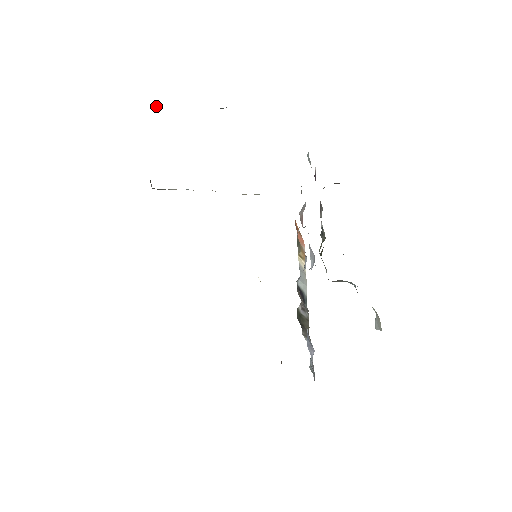
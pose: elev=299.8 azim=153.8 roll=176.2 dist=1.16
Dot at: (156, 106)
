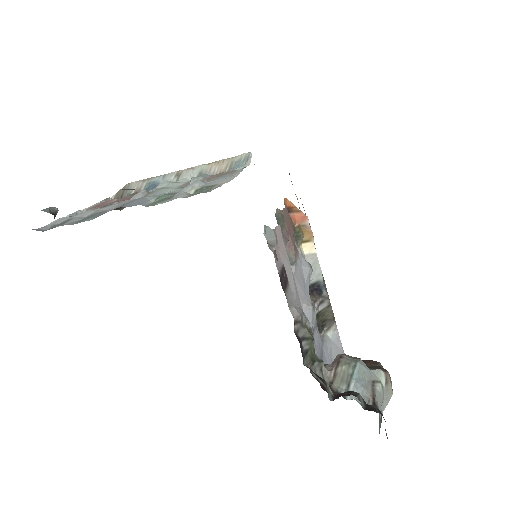
Dot at: occluded
